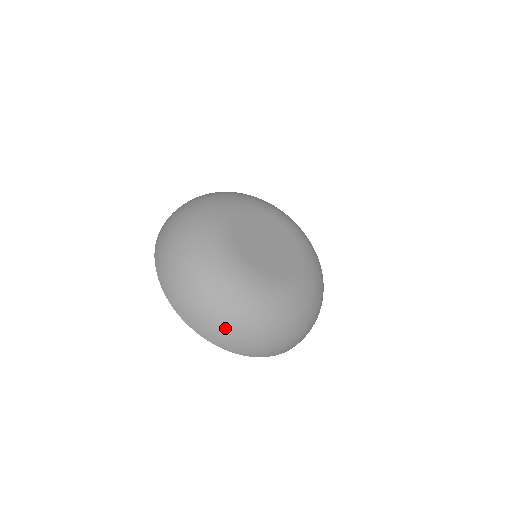
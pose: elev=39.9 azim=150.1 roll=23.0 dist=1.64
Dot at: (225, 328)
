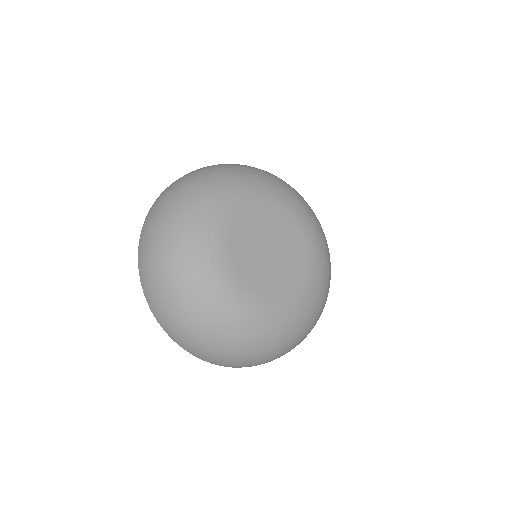
Dot at: (176, 321)
